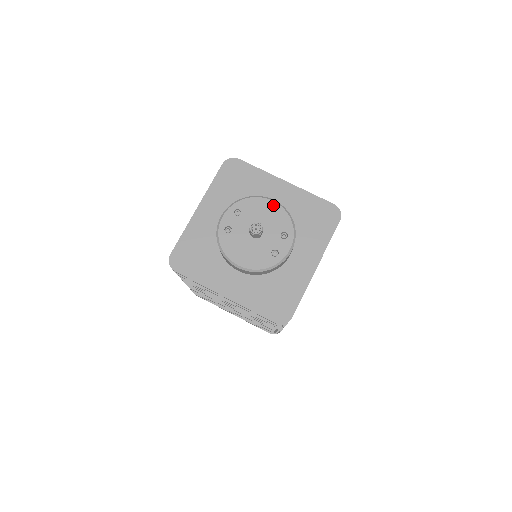
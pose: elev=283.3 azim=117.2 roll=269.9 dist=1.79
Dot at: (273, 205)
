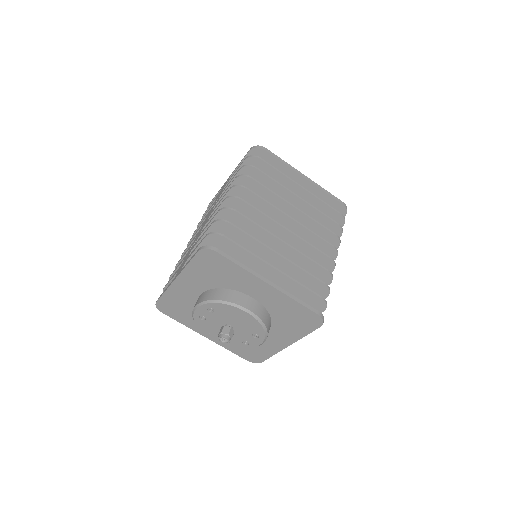
Dot at: (247, 315)
